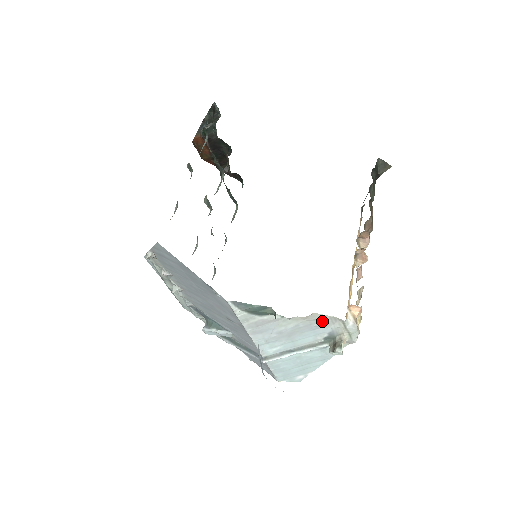
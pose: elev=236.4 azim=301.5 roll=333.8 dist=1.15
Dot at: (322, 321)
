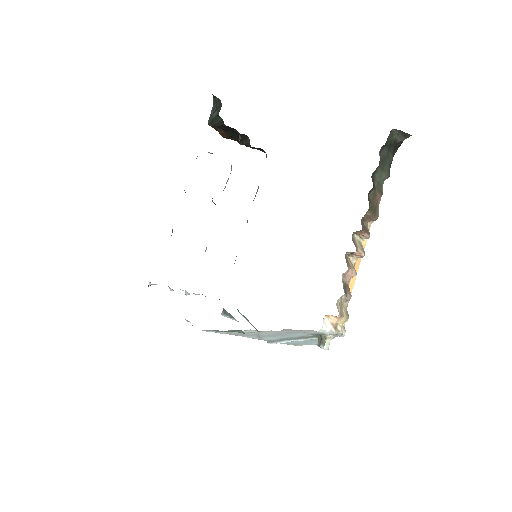
Dot at: (298, 331)
